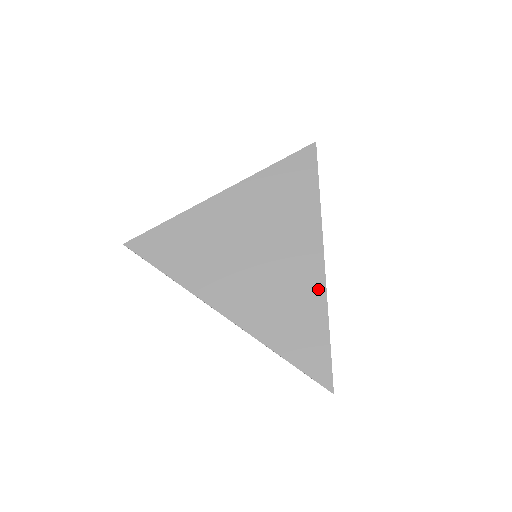
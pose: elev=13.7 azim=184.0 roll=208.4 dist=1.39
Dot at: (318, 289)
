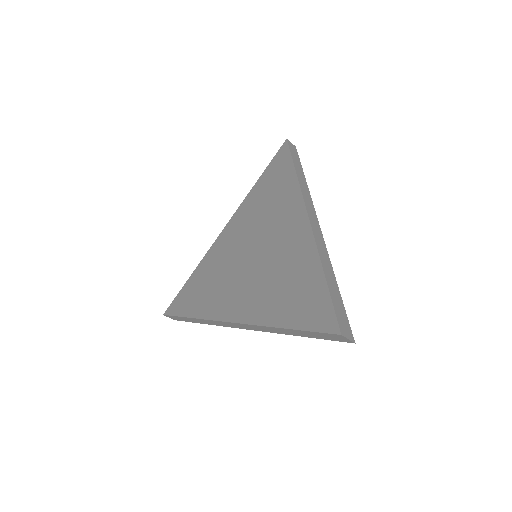
Dot at: (305, 240)
